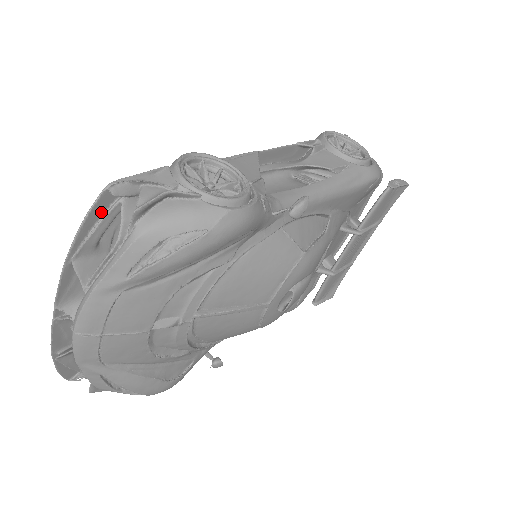
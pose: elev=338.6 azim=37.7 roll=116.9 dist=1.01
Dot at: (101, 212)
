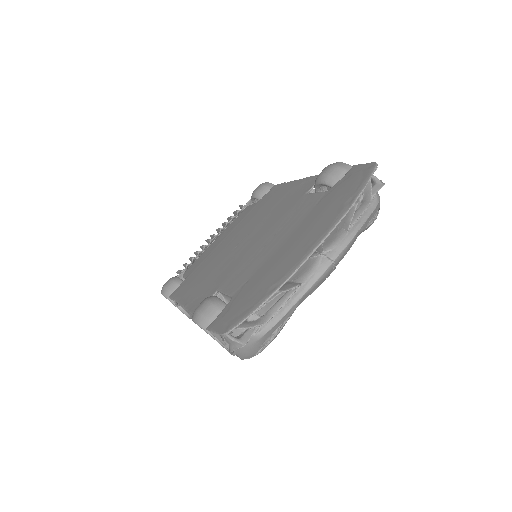
Dot at: (365, 178)
